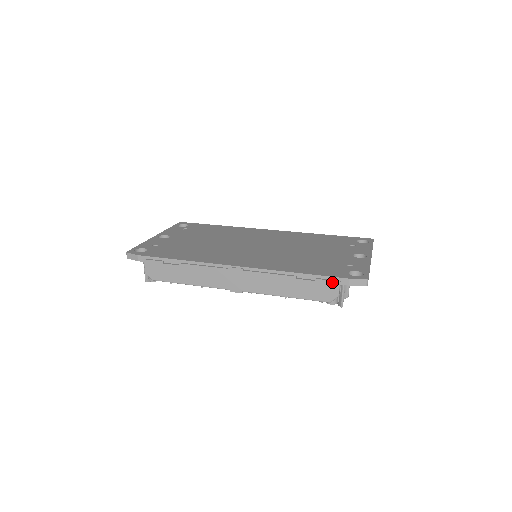
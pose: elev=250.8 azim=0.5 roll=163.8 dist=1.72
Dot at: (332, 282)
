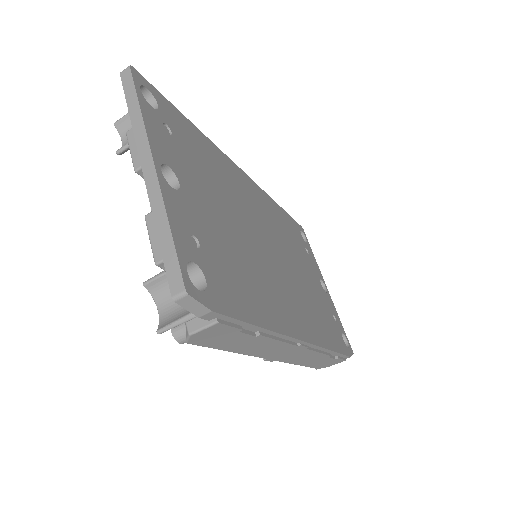
Dot at: (342, 360)
